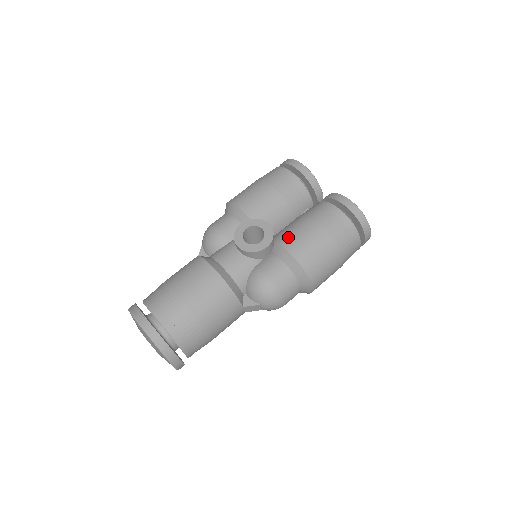
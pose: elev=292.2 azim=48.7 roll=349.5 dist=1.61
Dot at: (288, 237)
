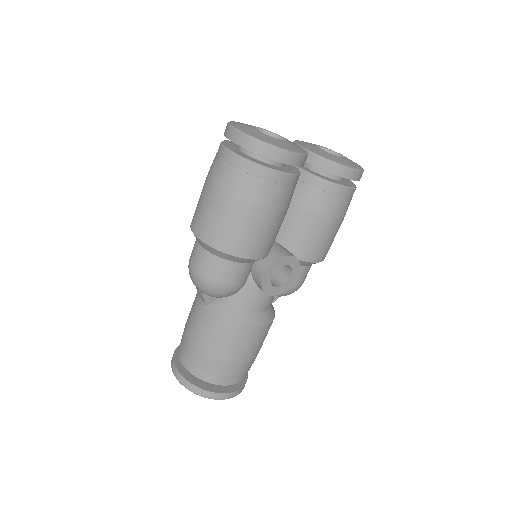
Dot at: (309, 250)
